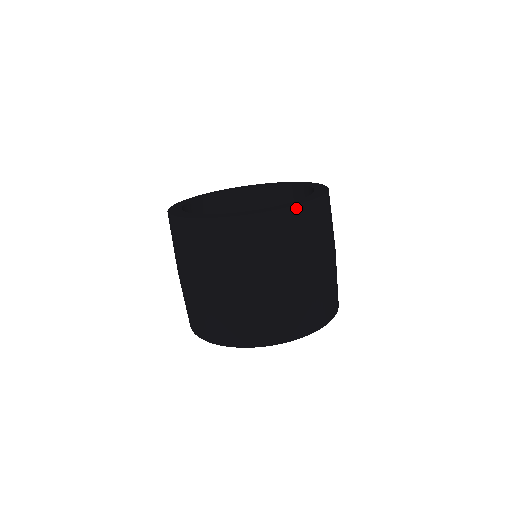
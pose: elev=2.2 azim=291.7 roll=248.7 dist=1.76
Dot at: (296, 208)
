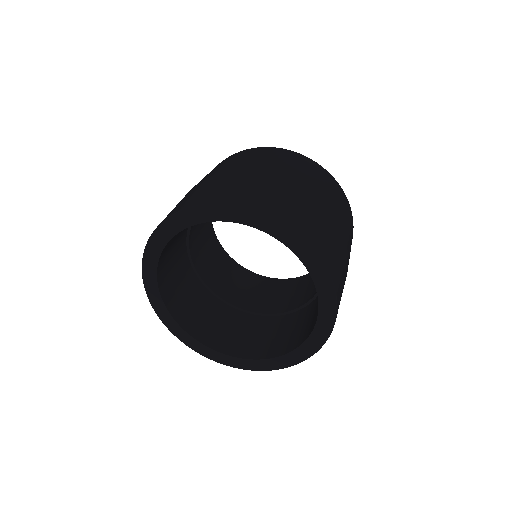
Dot at: (303, 360)
